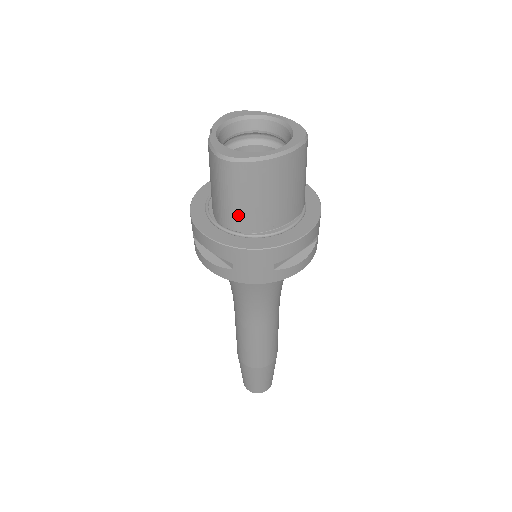
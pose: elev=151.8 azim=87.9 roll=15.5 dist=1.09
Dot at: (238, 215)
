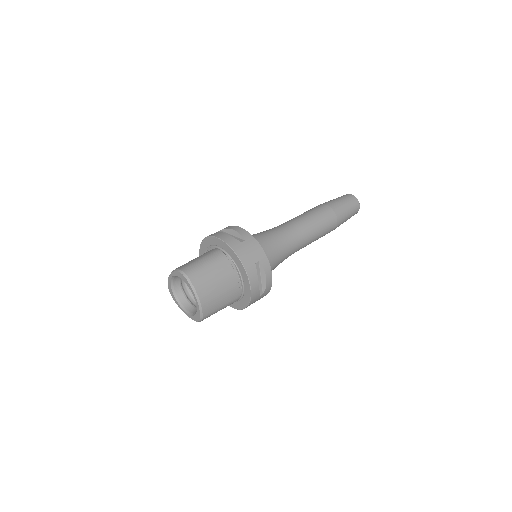
Dot at: occluded
